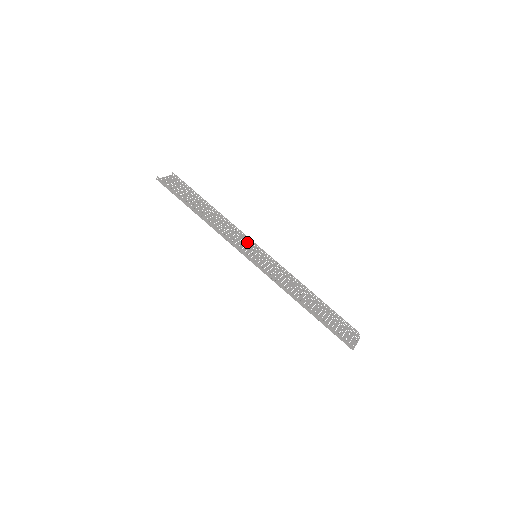
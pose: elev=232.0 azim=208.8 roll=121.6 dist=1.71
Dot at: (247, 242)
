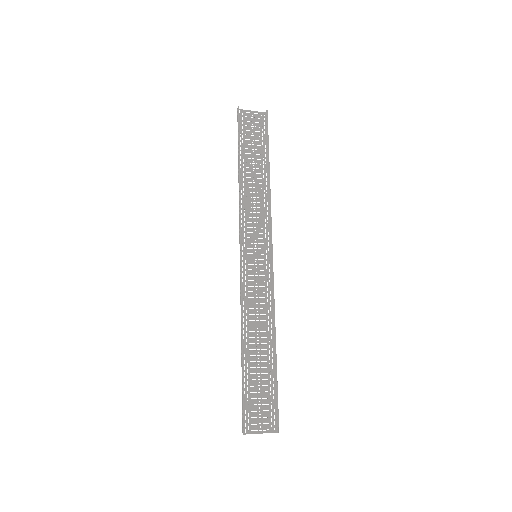
Dot at: (267, 235)
